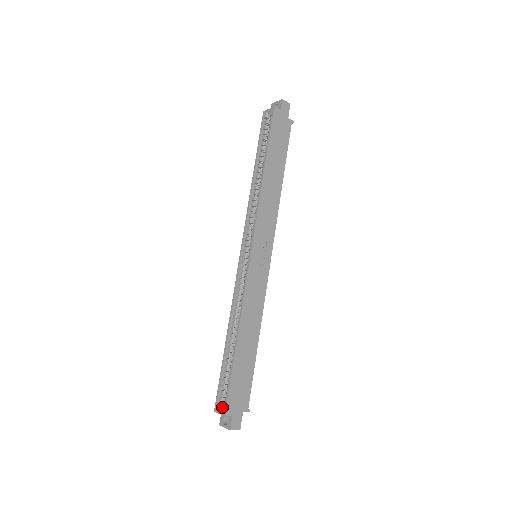
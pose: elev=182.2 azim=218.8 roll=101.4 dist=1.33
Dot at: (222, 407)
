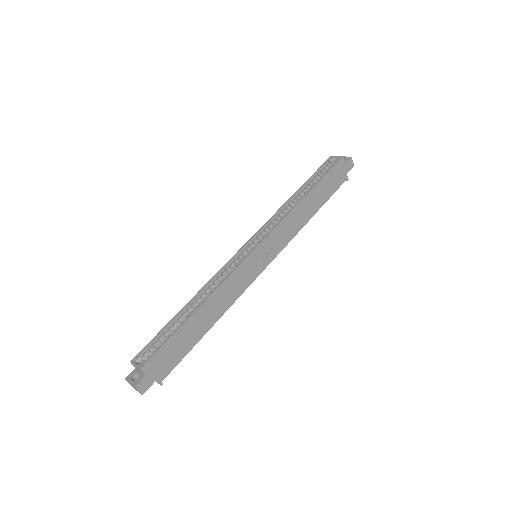
Dot at: (141, 362)
